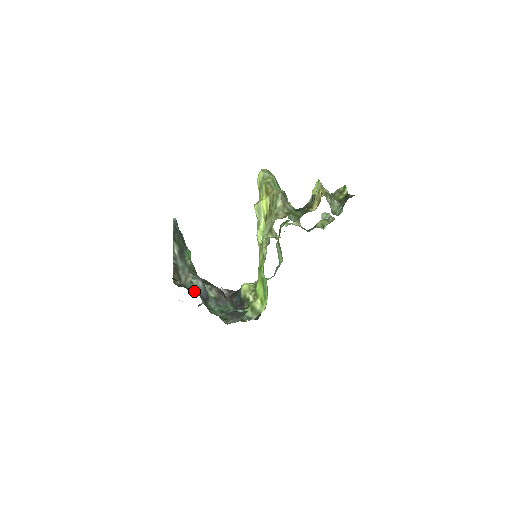
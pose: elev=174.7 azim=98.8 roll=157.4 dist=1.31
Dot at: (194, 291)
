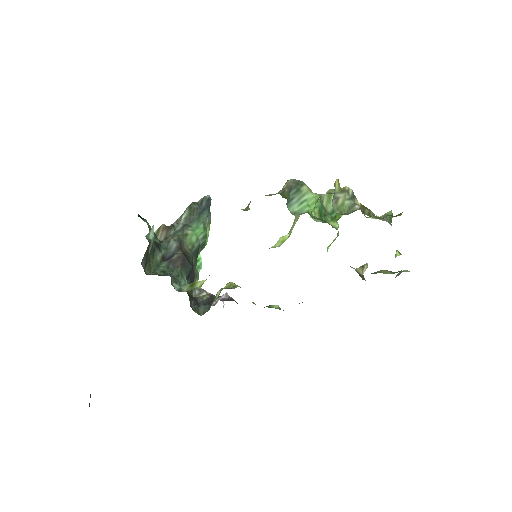
Dot at: (163, 248)
